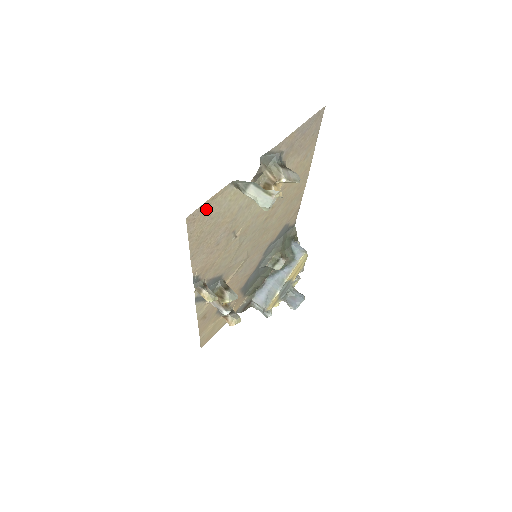
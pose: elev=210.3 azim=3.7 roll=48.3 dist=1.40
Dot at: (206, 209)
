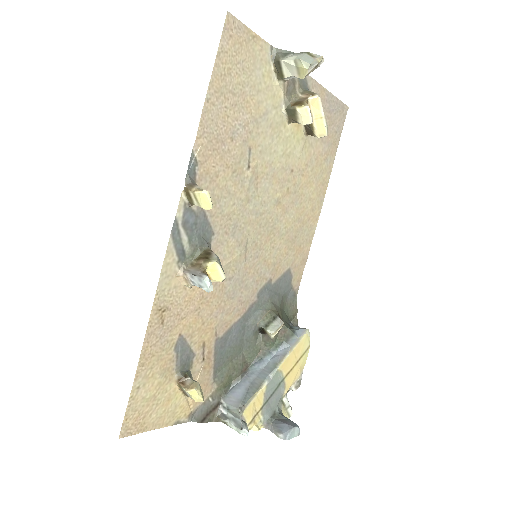
Dot at: (244, 41)
